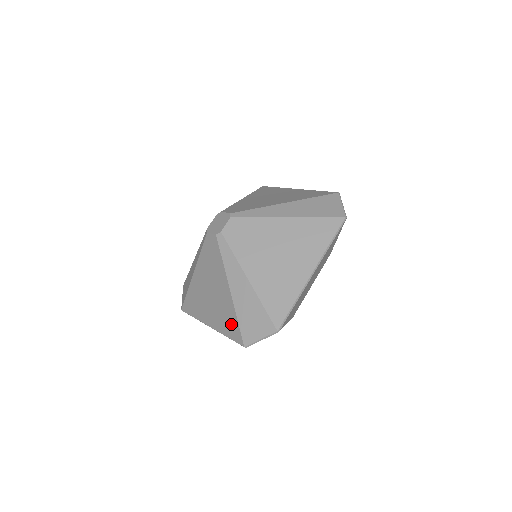
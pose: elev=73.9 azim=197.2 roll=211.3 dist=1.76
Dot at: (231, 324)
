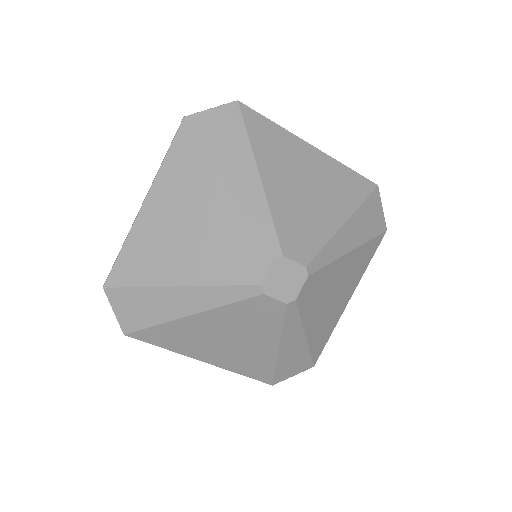
Dot at: (259, 370)
